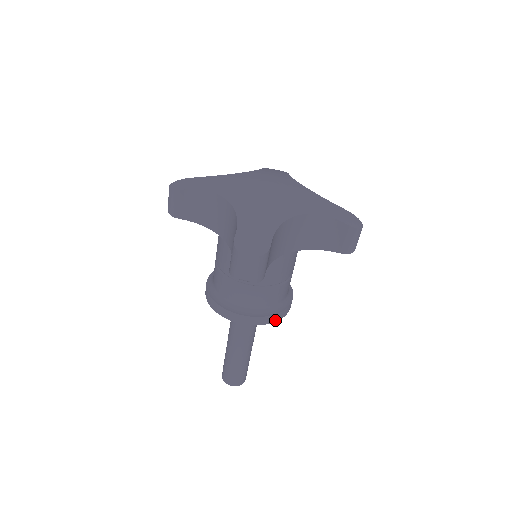
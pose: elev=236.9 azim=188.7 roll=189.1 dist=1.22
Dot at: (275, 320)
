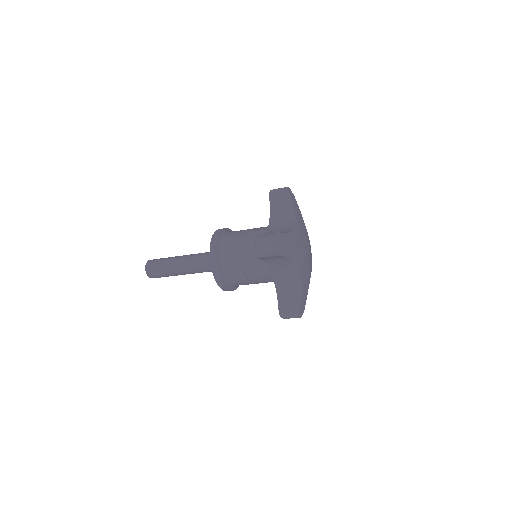
Dot at: occluded
